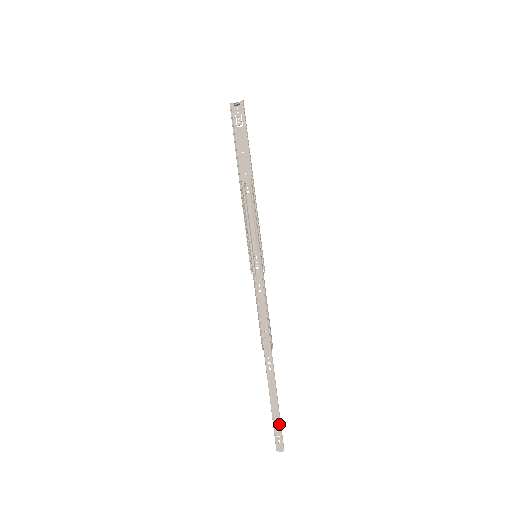
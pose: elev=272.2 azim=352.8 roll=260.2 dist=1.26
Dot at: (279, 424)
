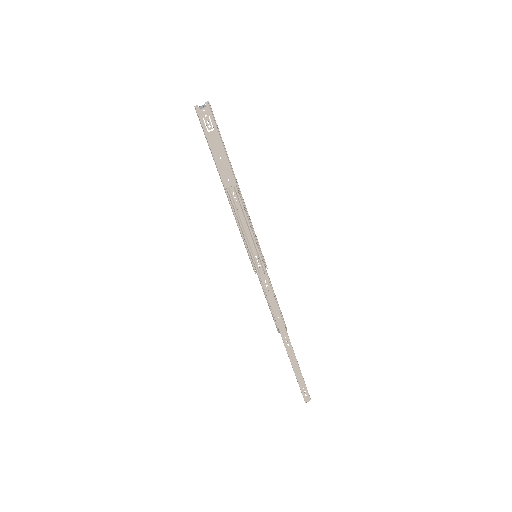
Dot at: (304, 383)
